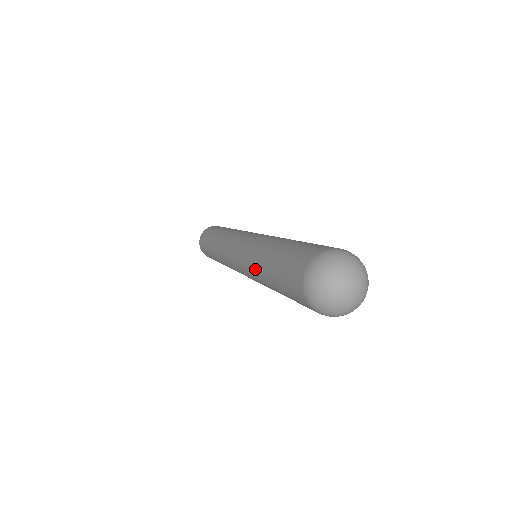
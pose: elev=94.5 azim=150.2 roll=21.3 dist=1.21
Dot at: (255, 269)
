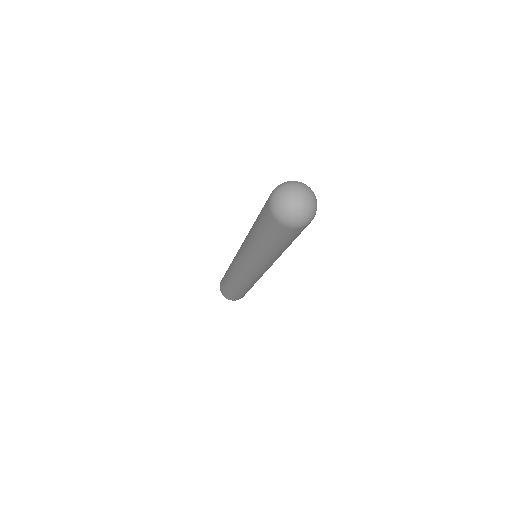
Dot at: occluded
